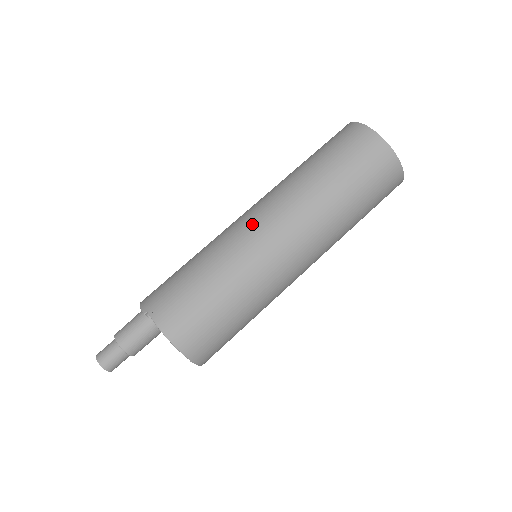
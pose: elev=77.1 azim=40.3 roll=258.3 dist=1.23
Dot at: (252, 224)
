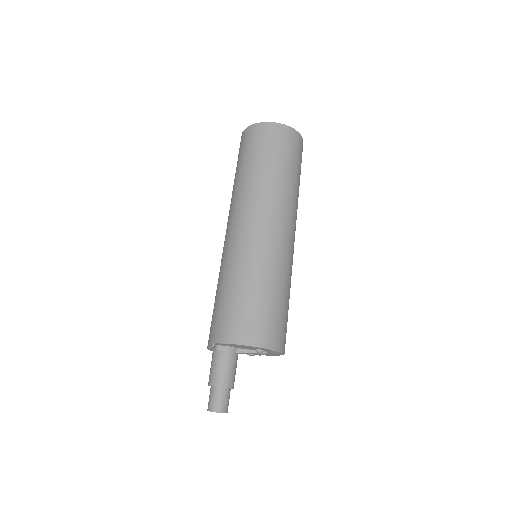
Dot at: (233, 233)
